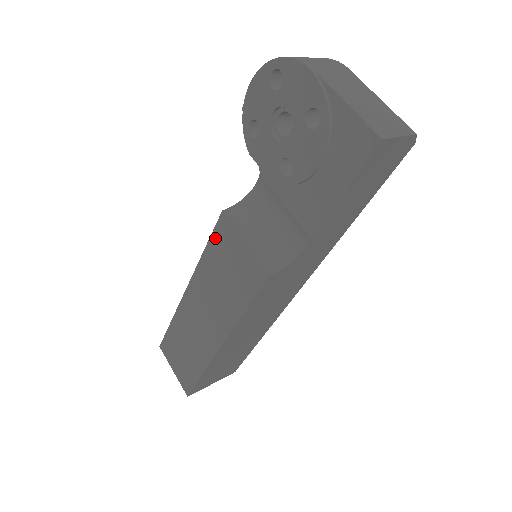
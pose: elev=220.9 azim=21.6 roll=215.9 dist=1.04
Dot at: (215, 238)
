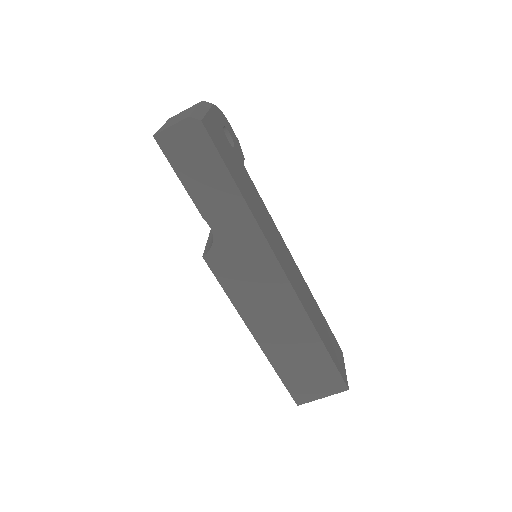
Dot at: occluded
